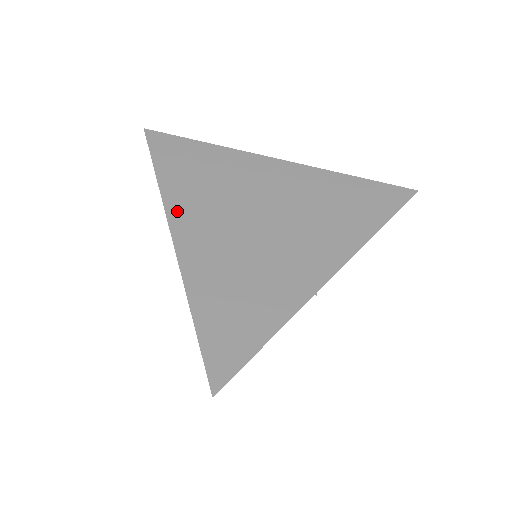
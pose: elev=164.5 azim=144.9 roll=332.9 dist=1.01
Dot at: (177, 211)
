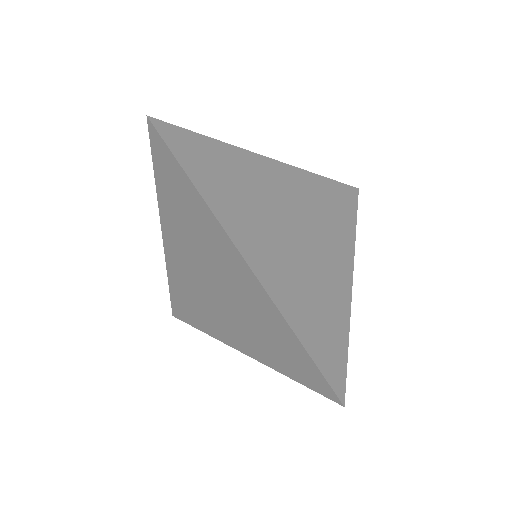
Dot at: (233, 228)
